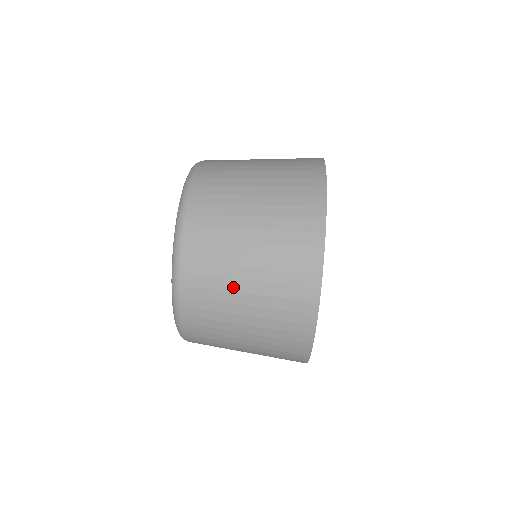
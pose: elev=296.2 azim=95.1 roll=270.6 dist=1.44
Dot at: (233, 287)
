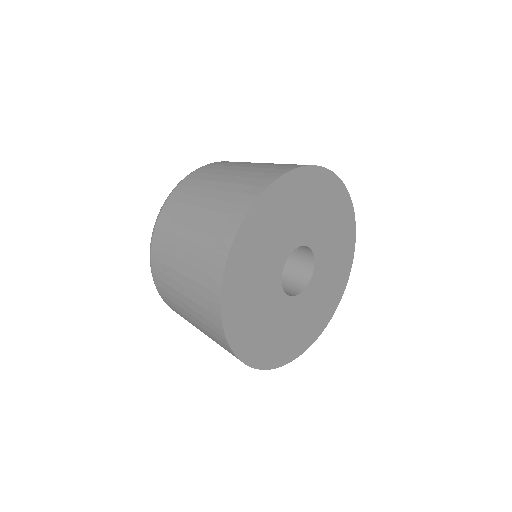
Dot at: (209, 185)
